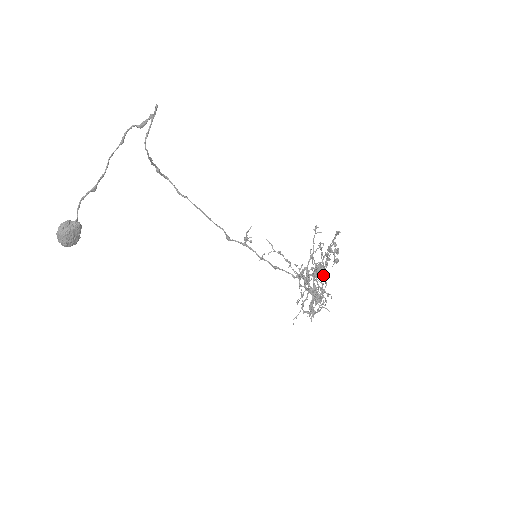
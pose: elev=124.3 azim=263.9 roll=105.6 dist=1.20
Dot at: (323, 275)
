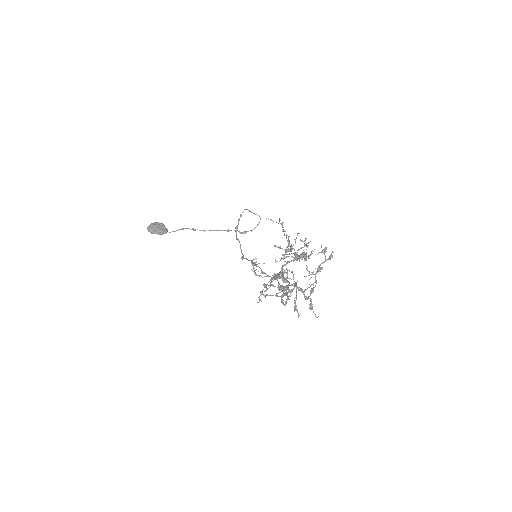
Dot at: (300, 290)
